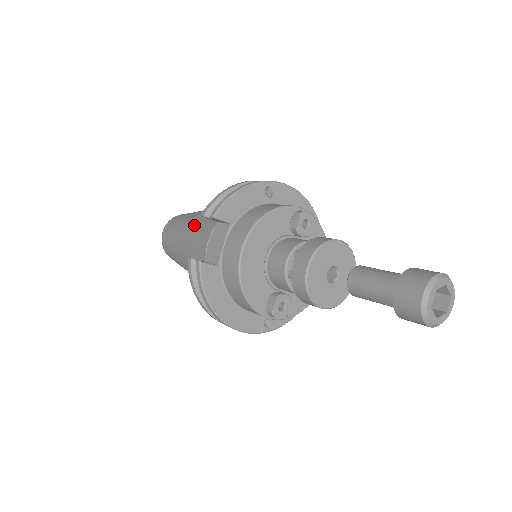
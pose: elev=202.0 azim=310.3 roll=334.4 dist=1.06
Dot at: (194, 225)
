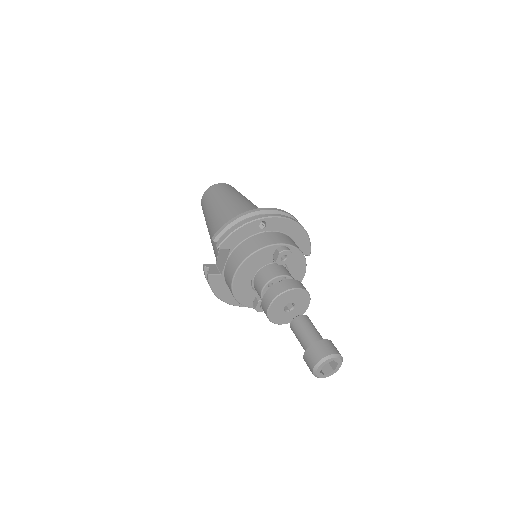
Dot at: (216, 221)
